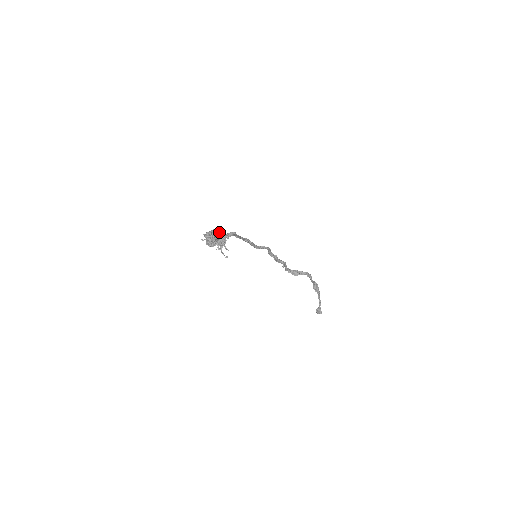
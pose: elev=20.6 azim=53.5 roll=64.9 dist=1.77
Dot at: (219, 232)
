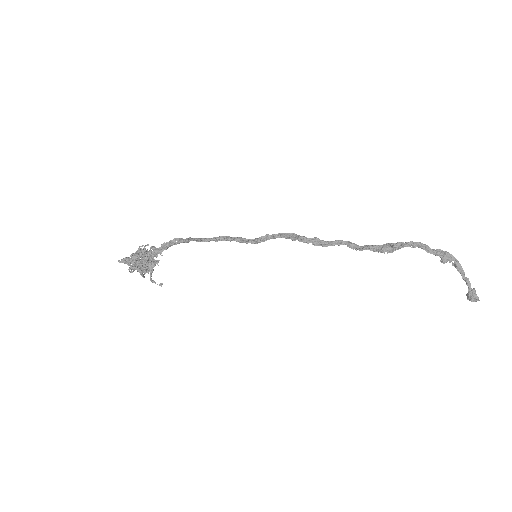
Dot at: (141, 250)
